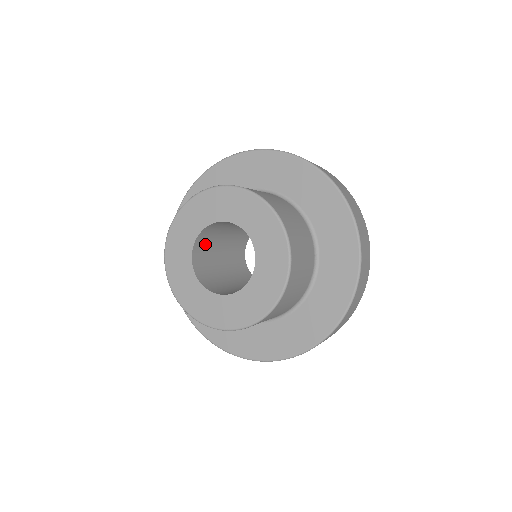
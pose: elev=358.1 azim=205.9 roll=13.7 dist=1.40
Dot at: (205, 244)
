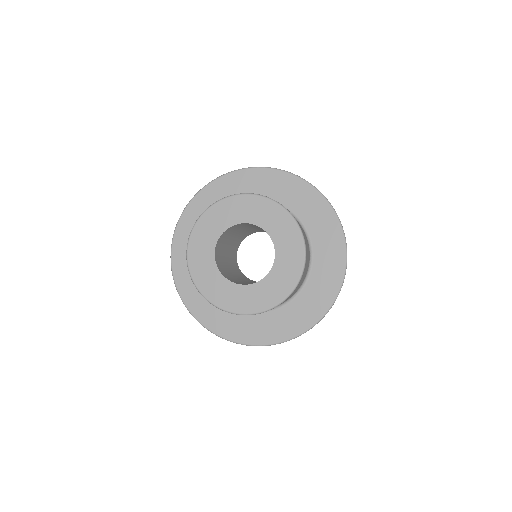
Dot at: (233, 229)
